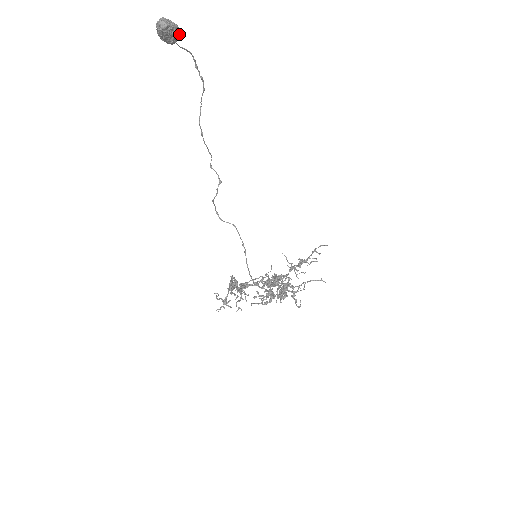
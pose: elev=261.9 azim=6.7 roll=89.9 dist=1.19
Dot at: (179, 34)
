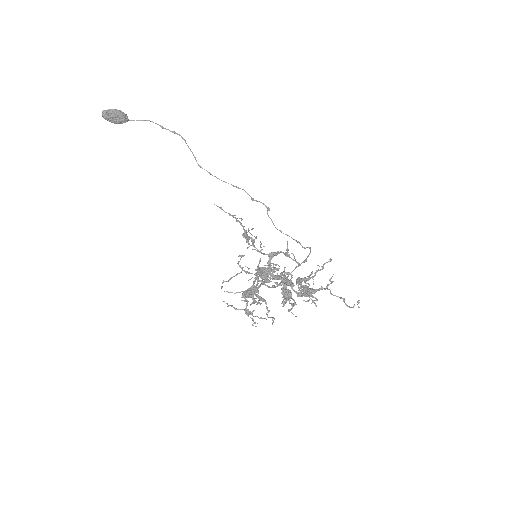
Dot at: (122, 113)
